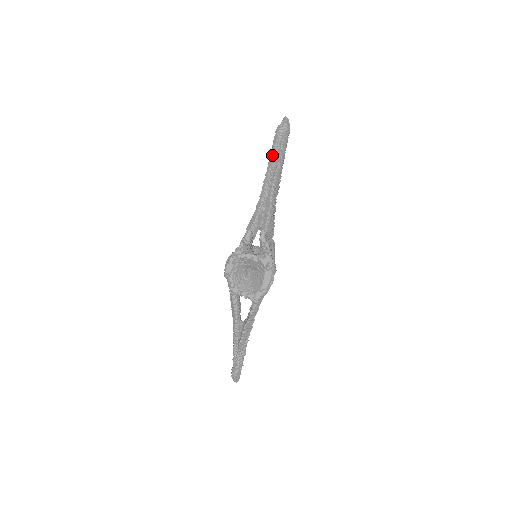
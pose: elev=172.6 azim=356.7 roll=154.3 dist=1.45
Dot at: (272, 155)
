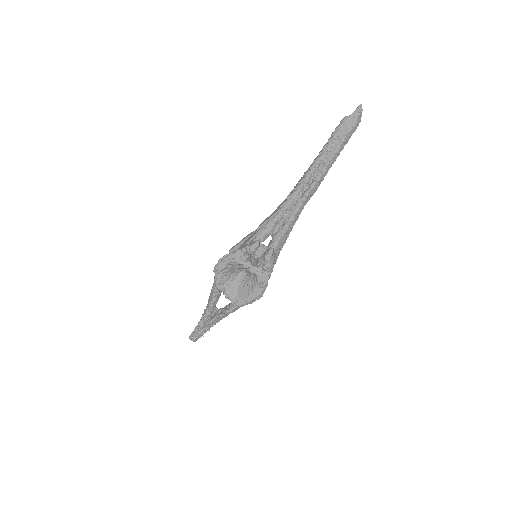
Dot at: (322, 154)
